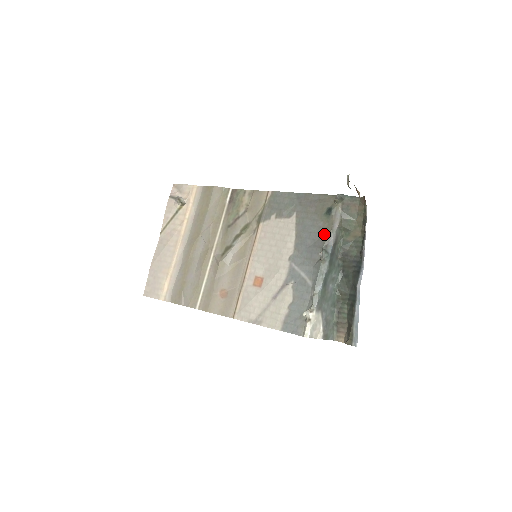
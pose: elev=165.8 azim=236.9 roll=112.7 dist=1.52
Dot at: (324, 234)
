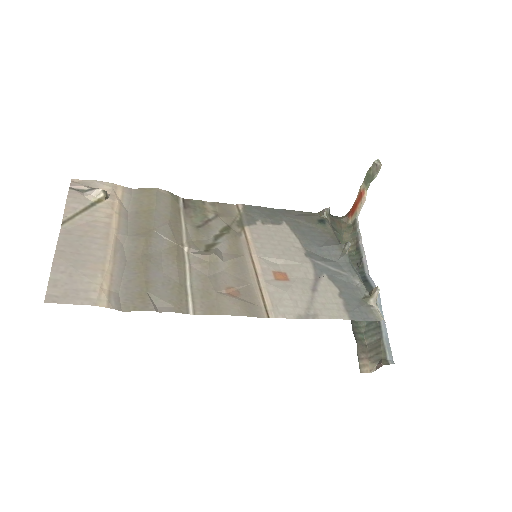
Dot at: (330, 237)
